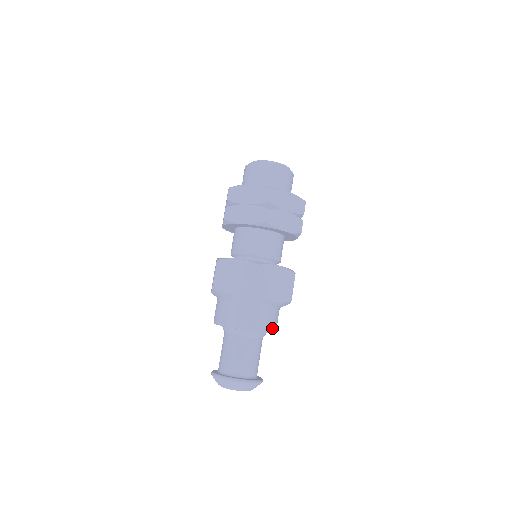
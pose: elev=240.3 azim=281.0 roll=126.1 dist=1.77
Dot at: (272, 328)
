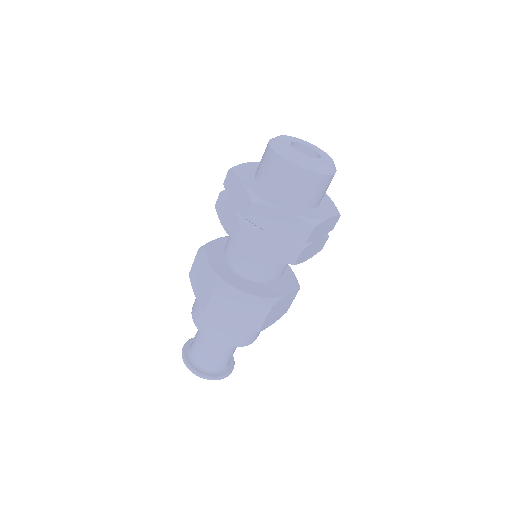
Dot at: occluded
